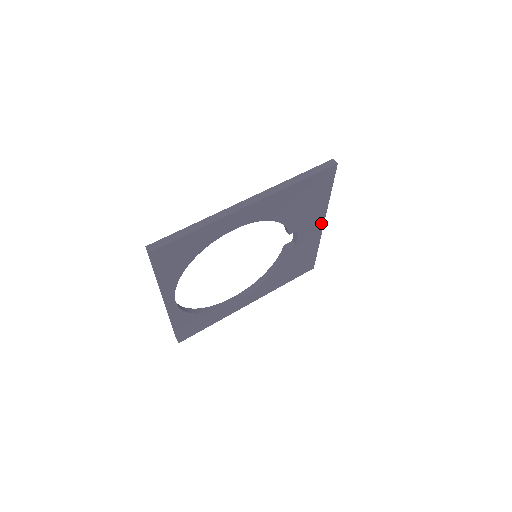
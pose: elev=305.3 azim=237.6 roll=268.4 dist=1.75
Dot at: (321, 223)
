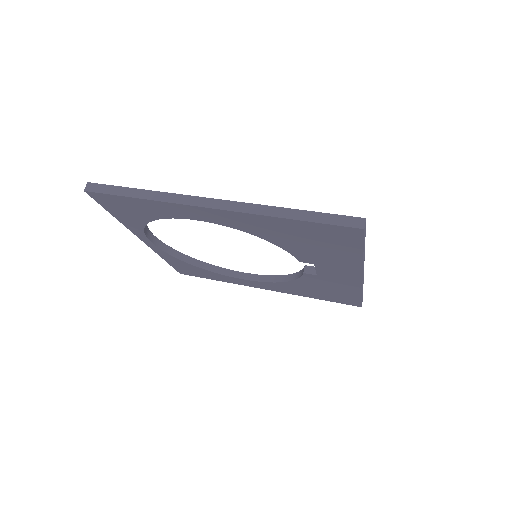
Dot at: (357, 275)
